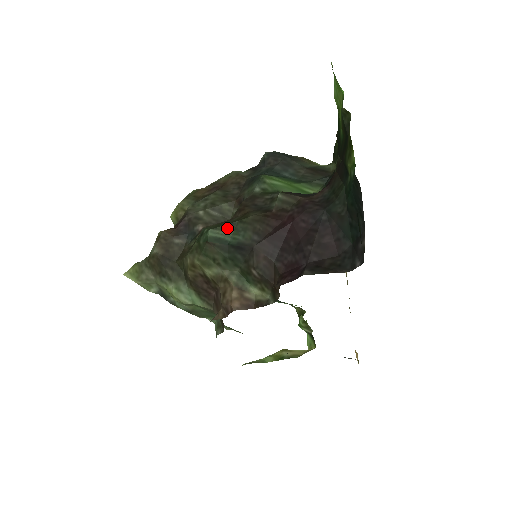
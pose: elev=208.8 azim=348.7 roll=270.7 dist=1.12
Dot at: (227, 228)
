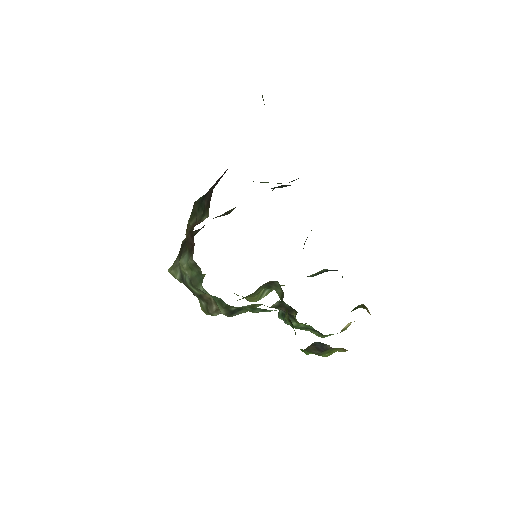
Dot at: occluded
